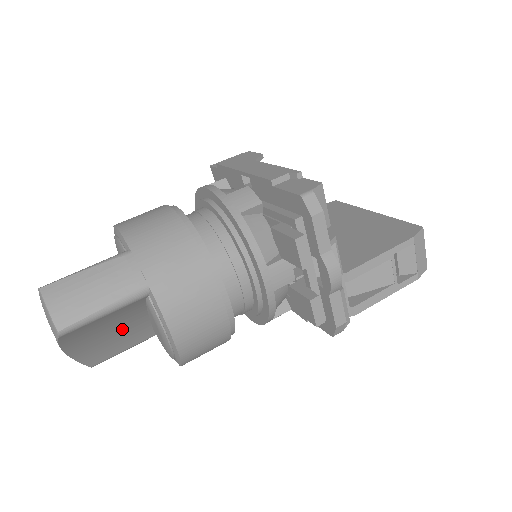
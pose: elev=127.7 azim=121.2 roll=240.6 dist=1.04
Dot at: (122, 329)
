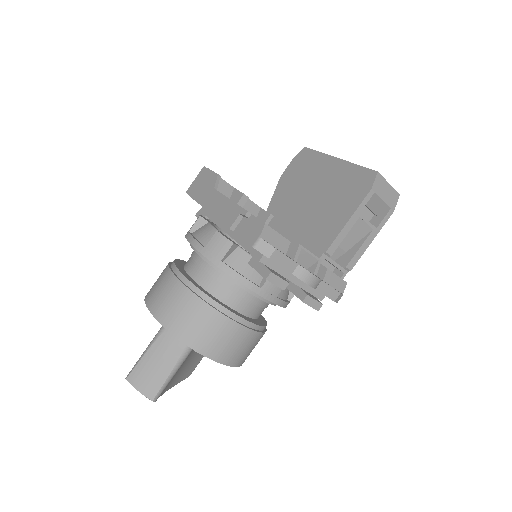
Dot at: (192, 357)
